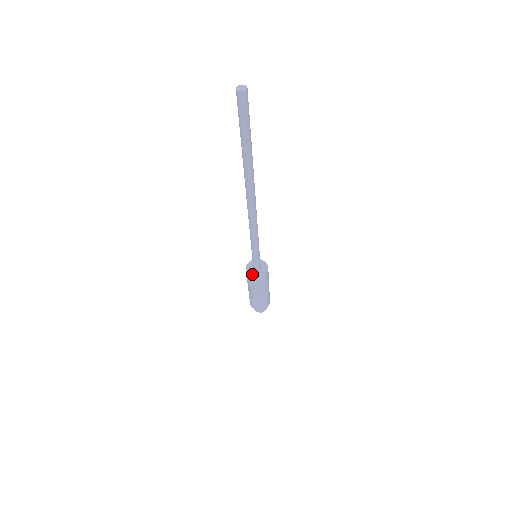
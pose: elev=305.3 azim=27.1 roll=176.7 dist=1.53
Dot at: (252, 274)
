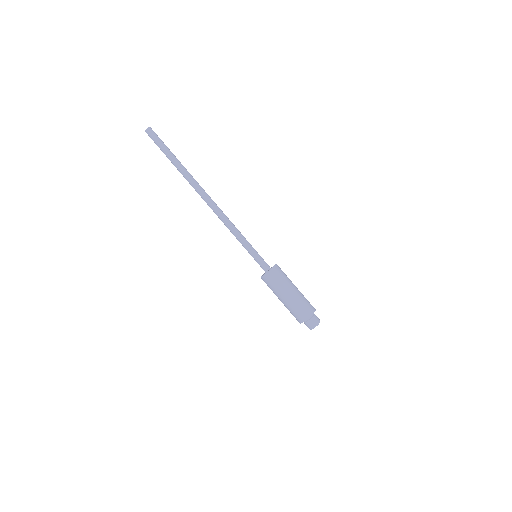
Dot at: (267, 271)
